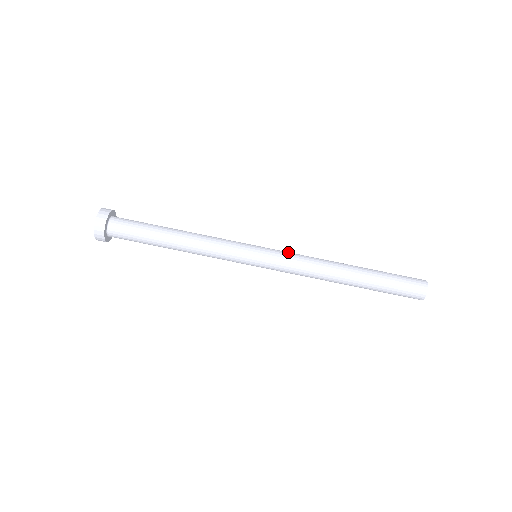
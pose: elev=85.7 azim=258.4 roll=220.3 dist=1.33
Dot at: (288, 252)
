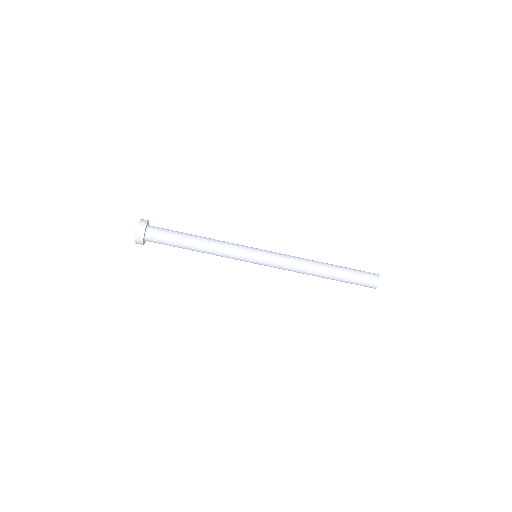
Dot at: (280, 256)
